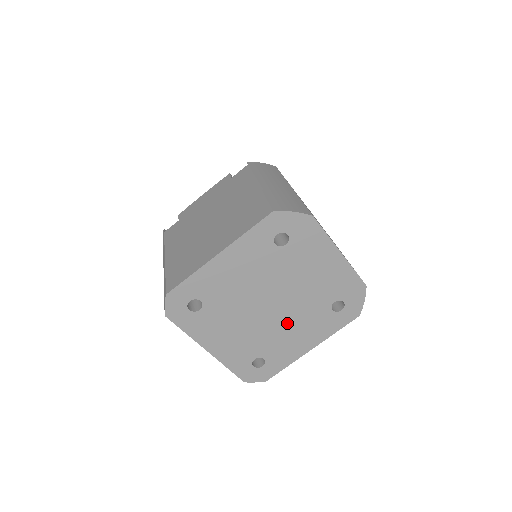
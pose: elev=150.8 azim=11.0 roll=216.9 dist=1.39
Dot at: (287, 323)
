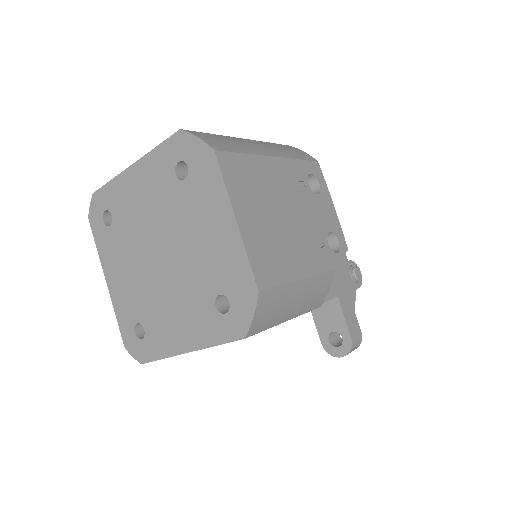
Dot at: (171, 293)
